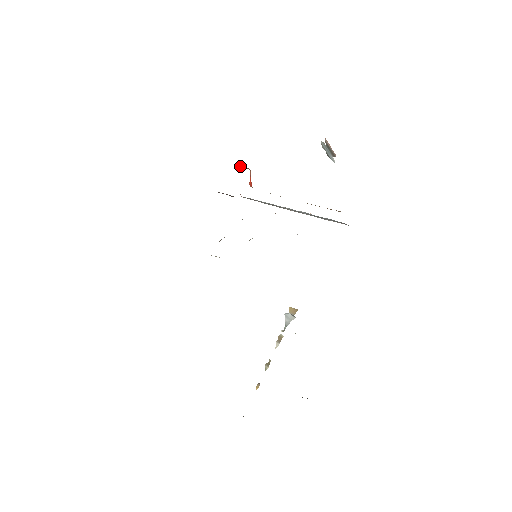
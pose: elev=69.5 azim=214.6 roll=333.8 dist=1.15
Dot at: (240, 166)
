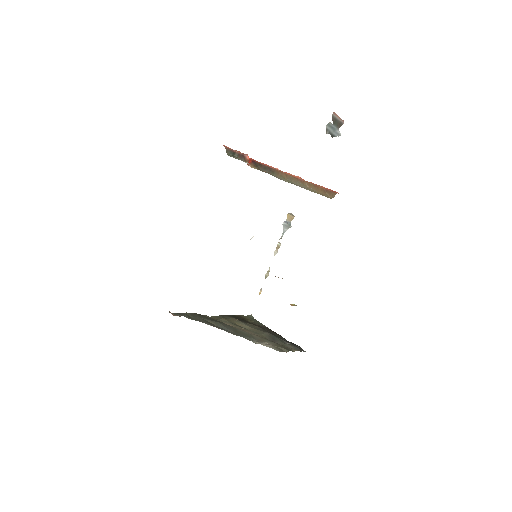
Dot at: (237, 151)
